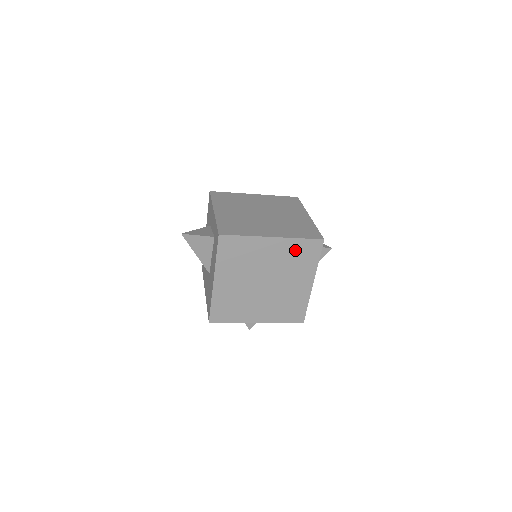
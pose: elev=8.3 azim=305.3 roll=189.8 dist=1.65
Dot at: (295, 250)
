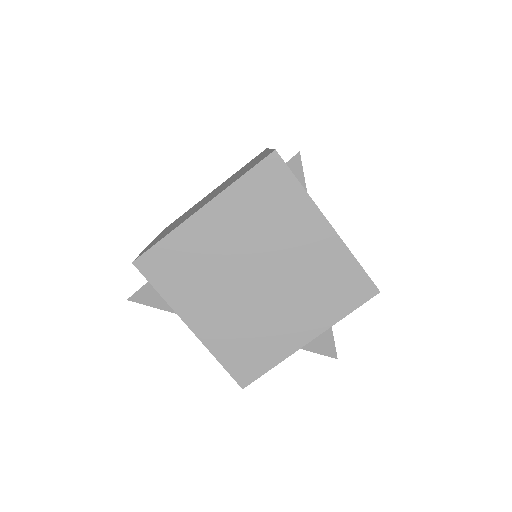
Dot at: (251, 199)
